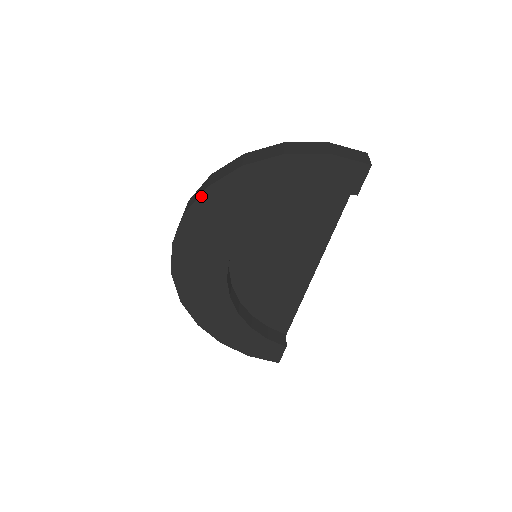
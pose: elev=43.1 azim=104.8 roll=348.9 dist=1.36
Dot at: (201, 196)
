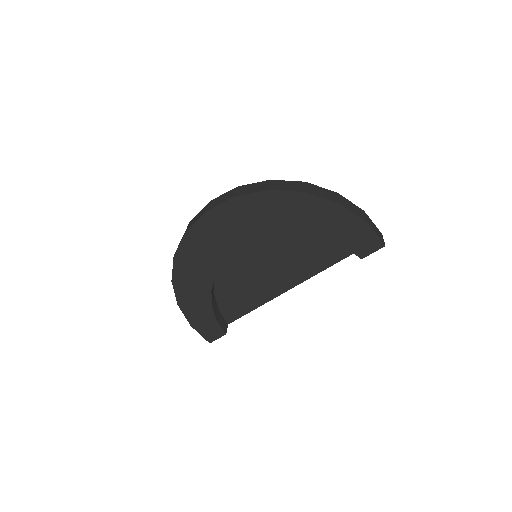
Dot at: (259, 193)
